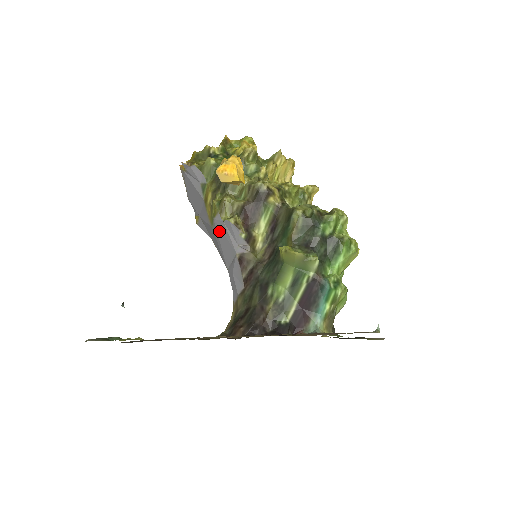
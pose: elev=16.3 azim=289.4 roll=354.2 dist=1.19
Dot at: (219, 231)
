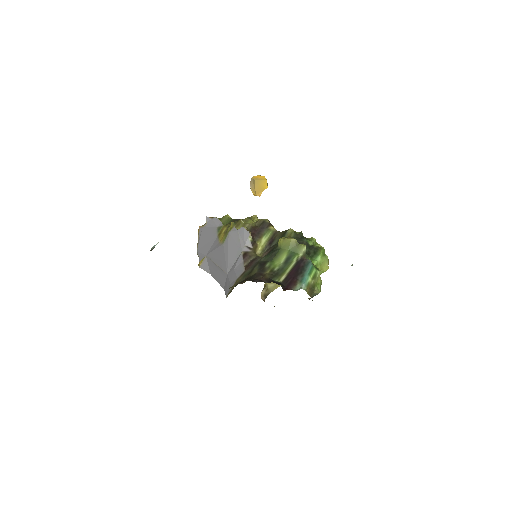
Dot at: (231, 240)
